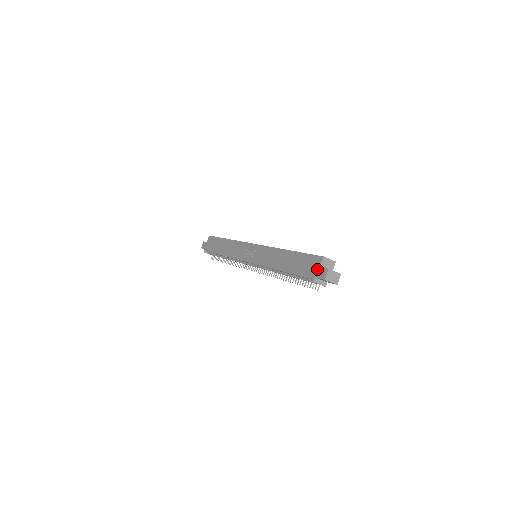
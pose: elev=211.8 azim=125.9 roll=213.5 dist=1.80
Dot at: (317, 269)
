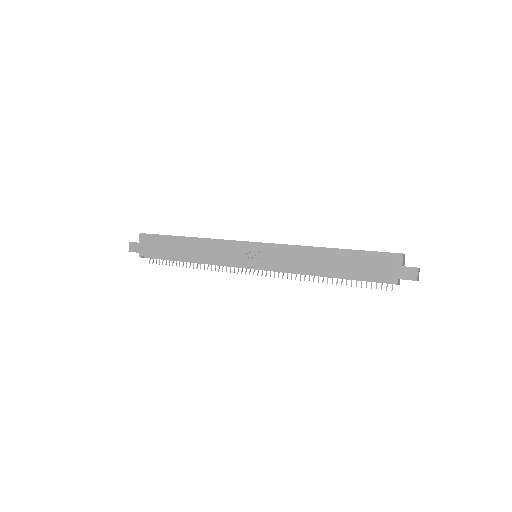
Dot at: (398, 269)
